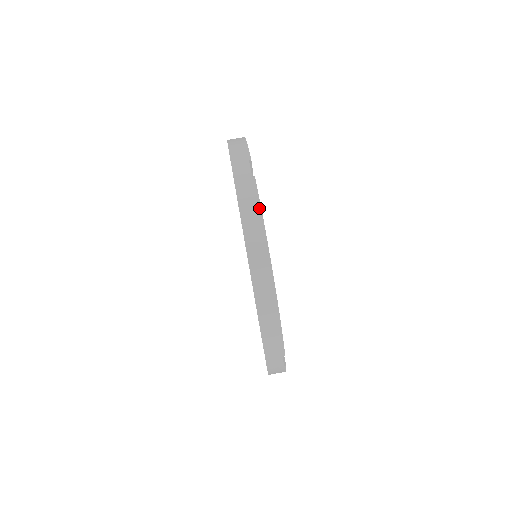
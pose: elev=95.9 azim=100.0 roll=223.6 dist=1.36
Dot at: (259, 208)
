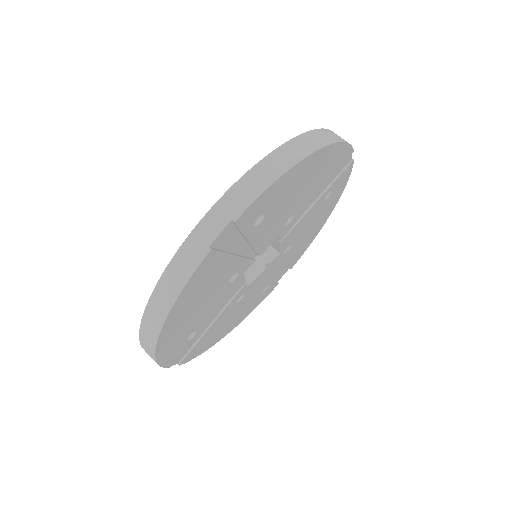
Dot at: (182, 285)
